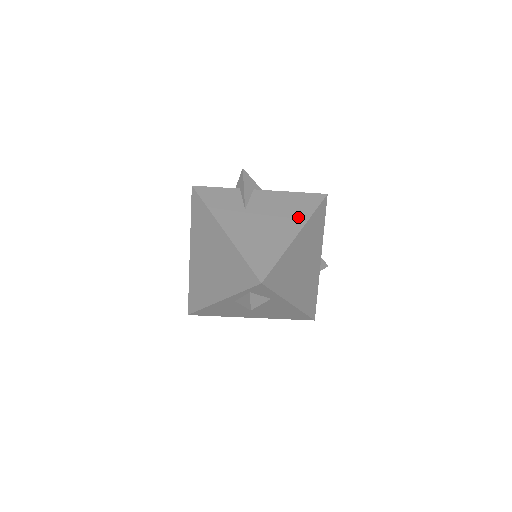
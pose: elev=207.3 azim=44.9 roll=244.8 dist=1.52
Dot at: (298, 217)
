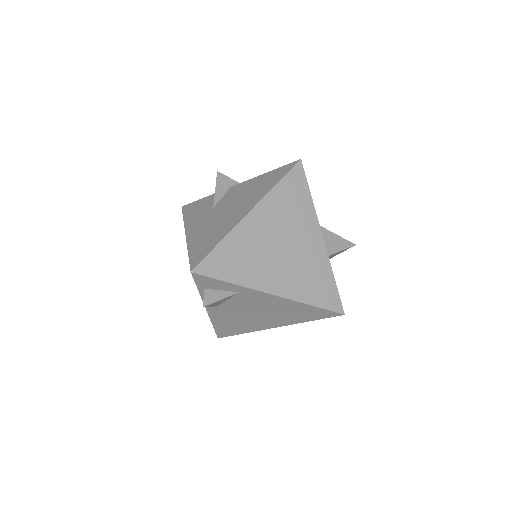
Dot at: (258, 195)
